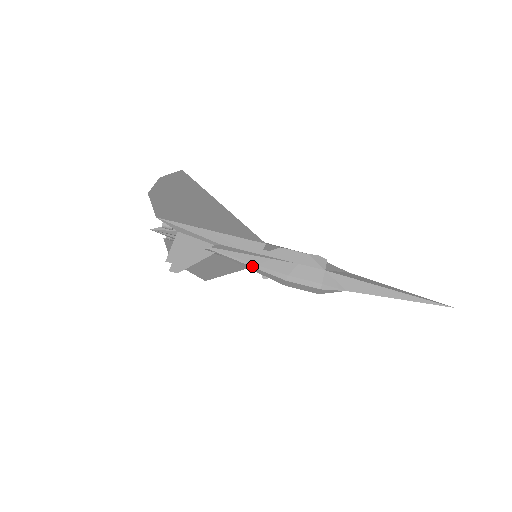
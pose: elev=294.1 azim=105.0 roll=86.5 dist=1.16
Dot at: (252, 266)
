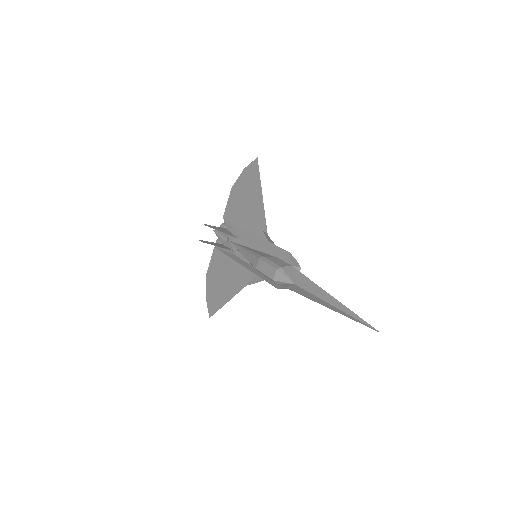
Dot at: (247, 251)
